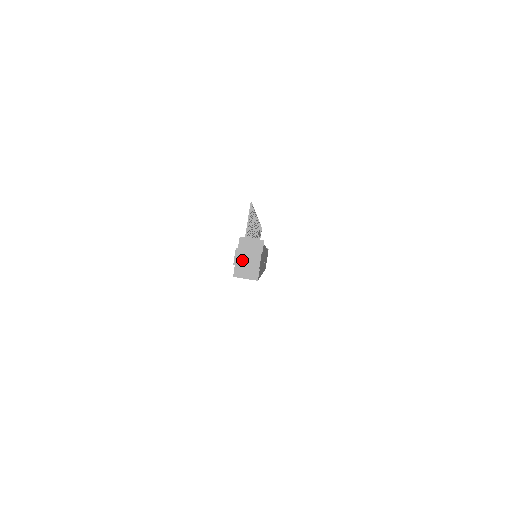
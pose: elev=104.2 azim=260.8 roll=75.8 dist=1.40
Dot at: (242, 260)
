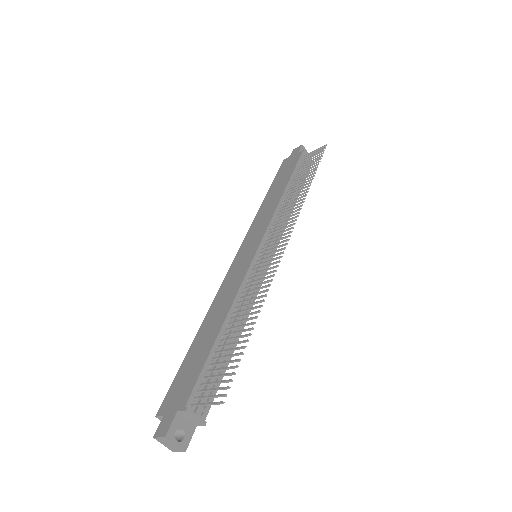
Dot at: (163, 442)
